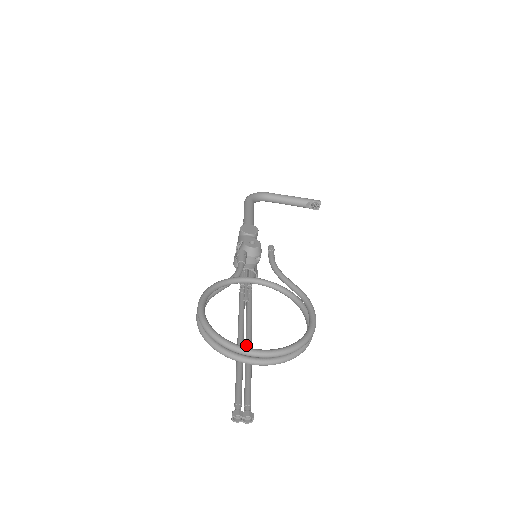
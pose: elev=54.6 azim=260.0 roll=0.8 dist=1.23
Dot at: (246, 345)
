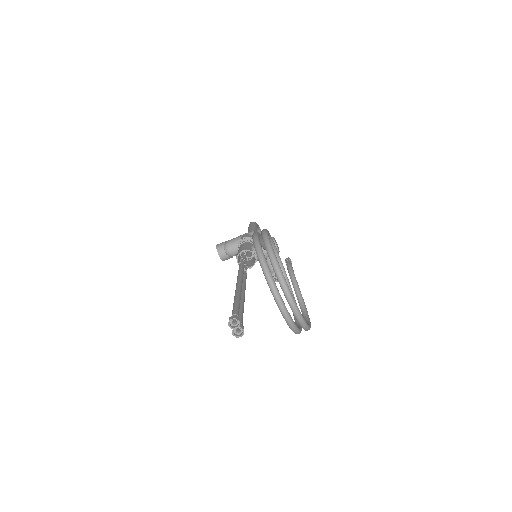
Dot at: (243, 292)
